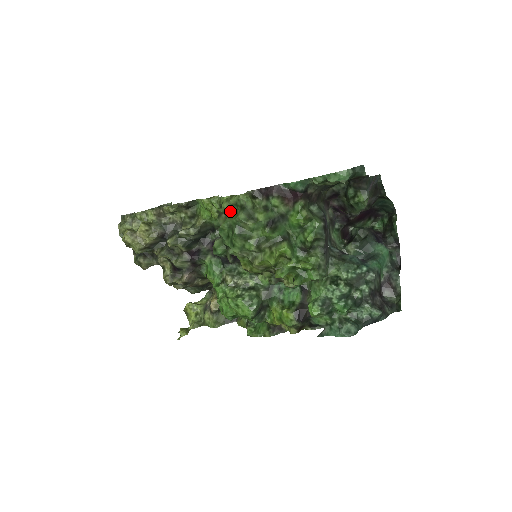
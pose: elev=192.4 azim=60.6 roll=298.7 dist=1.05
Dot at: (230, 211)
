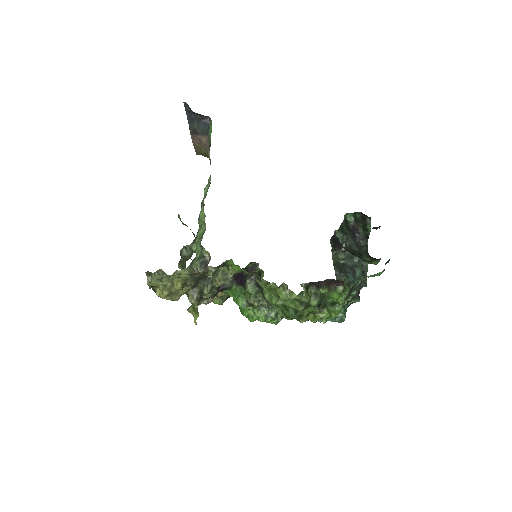
Dot at: occluded
